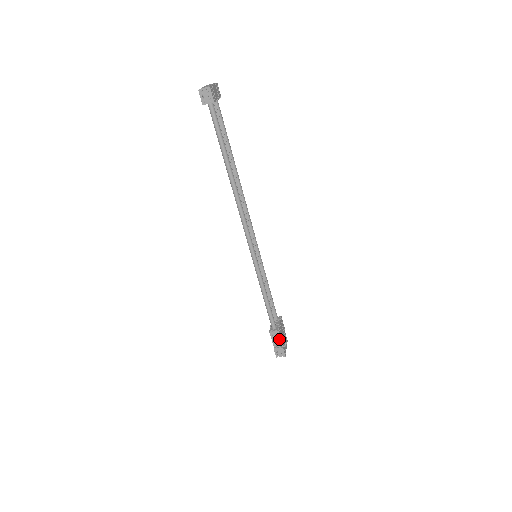
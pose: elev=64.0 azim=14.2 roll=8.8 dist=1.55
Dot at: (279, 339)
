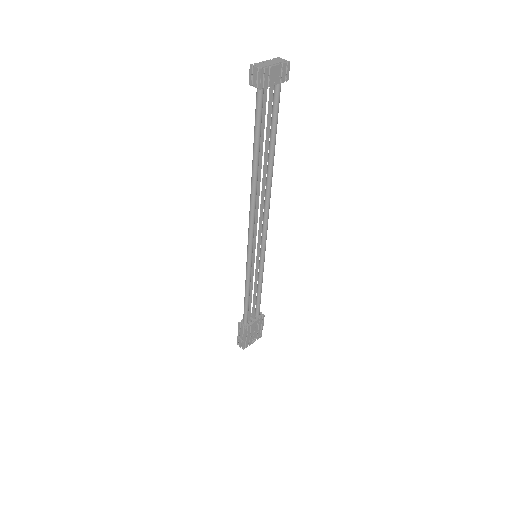
Dot at: (244, 334)
